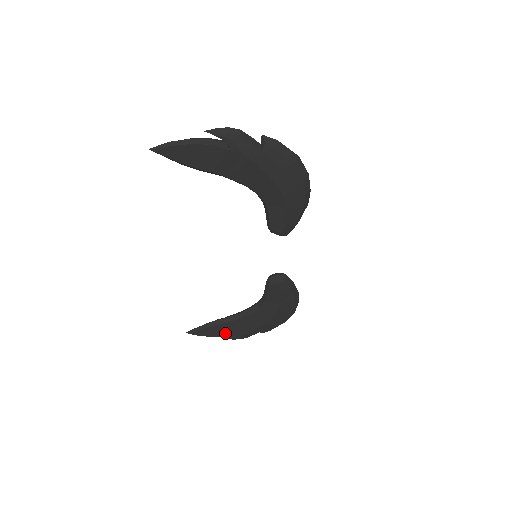
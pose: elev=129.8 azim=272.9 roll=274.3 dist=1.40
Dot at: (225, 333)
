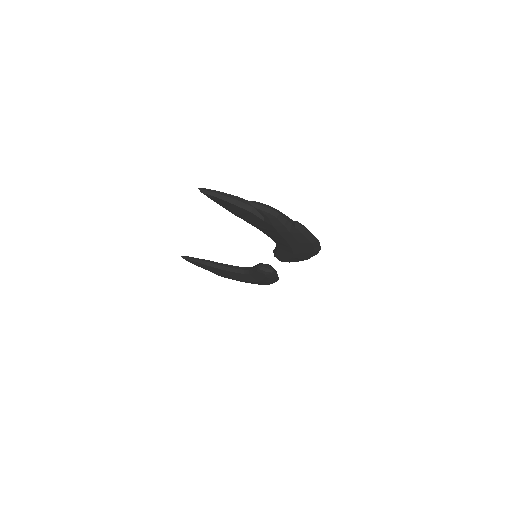
Dot at: (211, 270)
